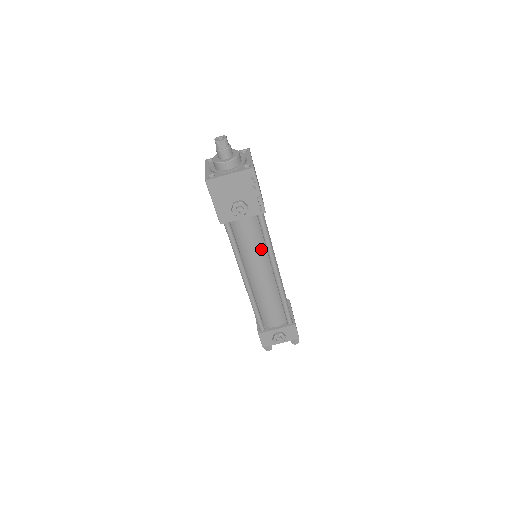
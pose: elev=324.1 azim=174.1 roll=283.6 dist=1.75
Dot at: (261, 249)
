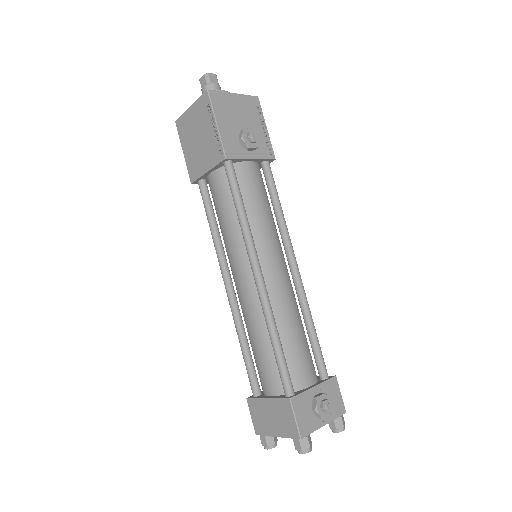
Dot at: (272, 222)
